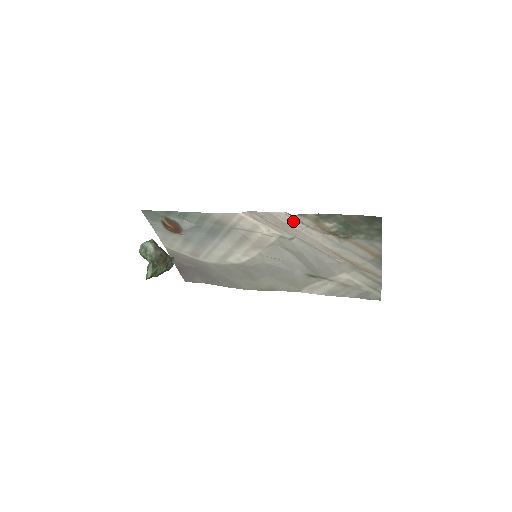
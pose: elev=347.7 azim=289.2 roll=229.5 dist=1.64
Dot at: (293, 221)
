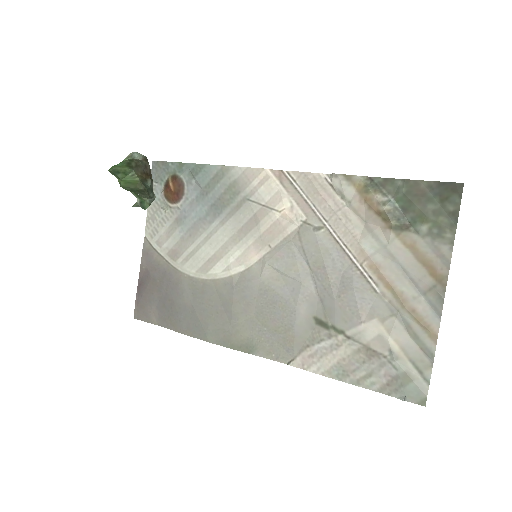
Dot at: (331, 192)
